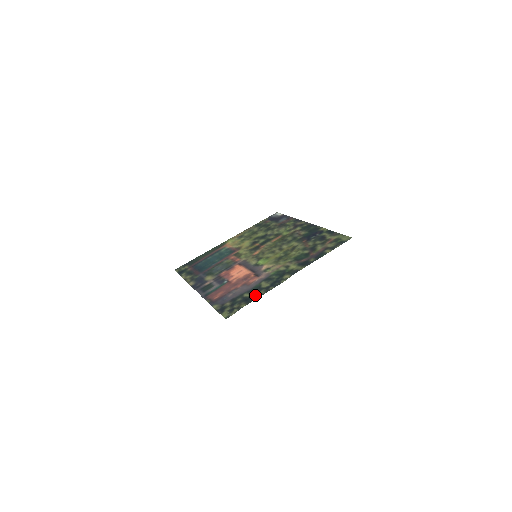
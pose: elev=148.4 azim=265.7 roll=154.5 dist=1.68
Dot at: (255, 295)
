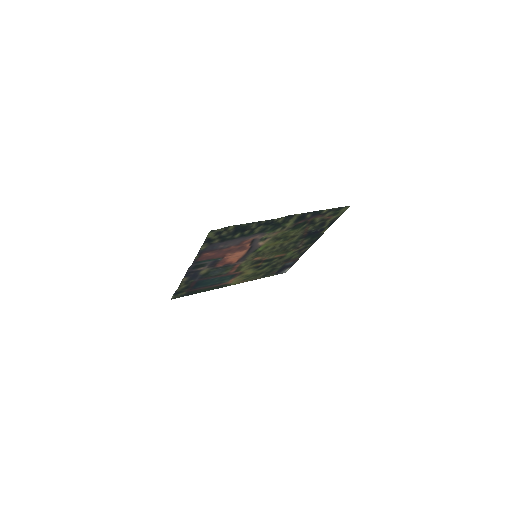
Dot at: (246, 228)
